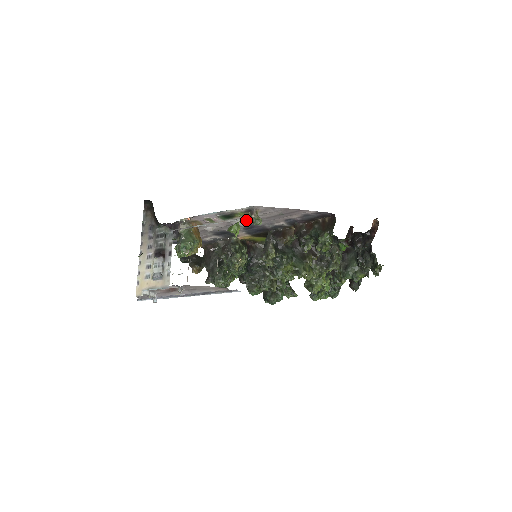
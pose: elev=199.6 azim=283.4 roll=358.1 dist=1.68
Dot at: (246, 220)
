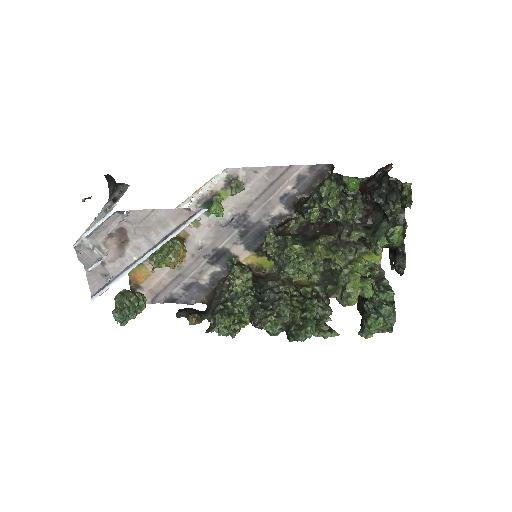
Dot at: (235, 212)
